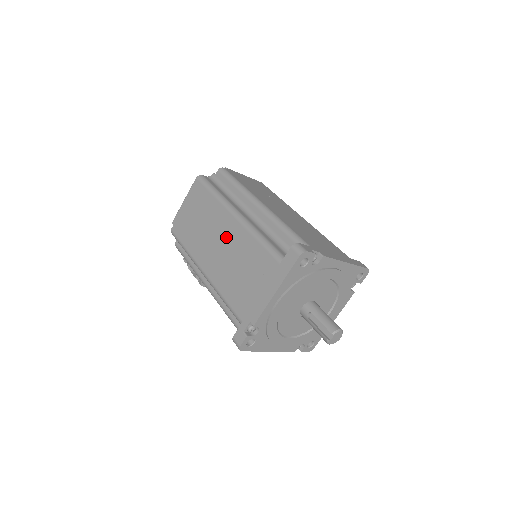
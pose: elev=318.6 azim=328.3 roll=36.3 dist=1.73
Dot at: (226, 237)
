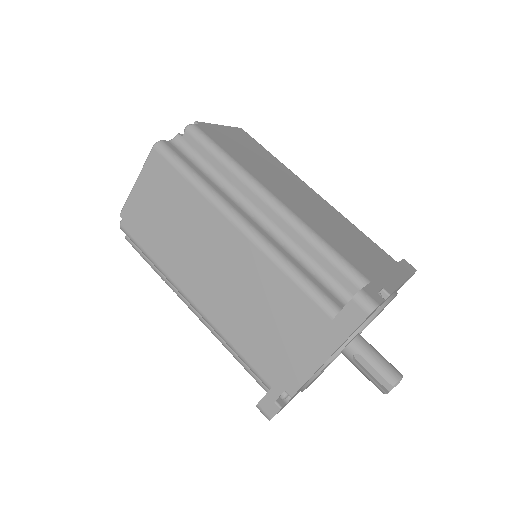
Dot at: (226, 258)
